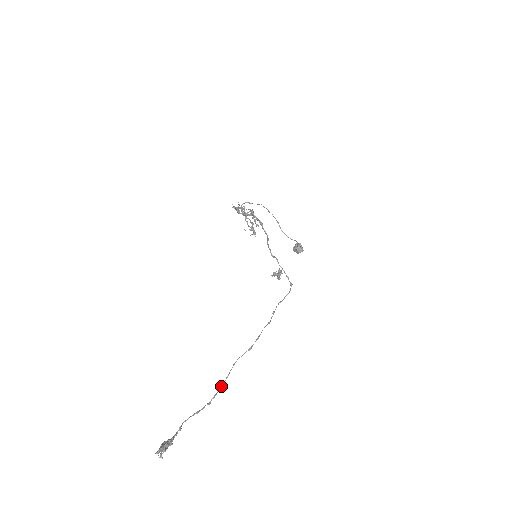
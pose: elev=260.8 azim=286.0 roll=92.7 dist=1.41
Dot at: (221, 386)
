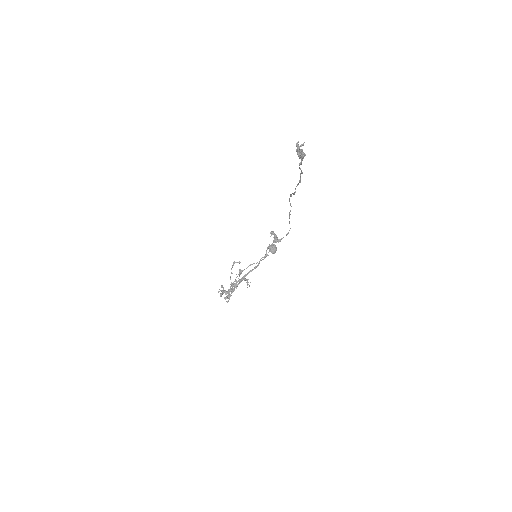
Dot at: (299, 180)
